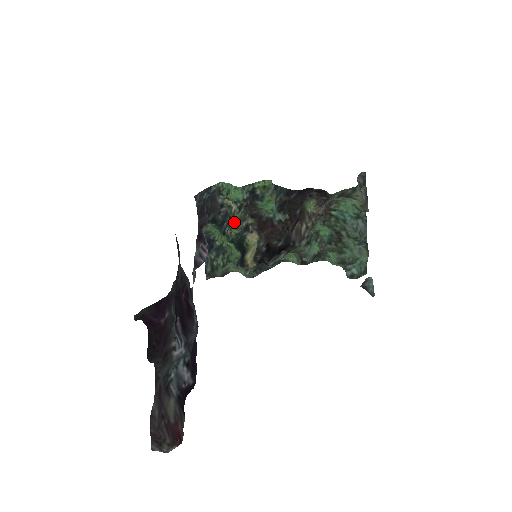
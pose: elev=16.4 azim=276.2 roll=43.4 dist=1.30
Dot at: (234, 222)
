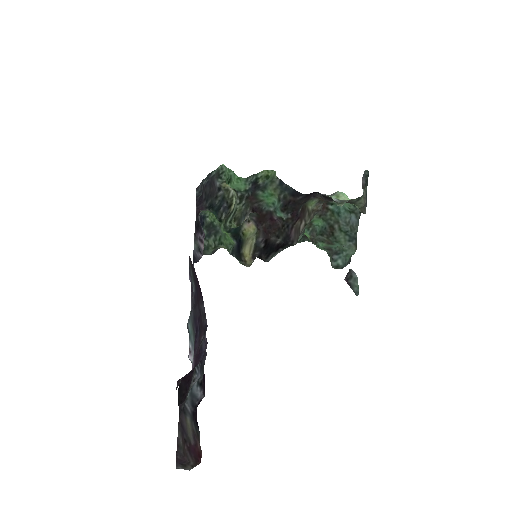
Dot at: (235, 216)
